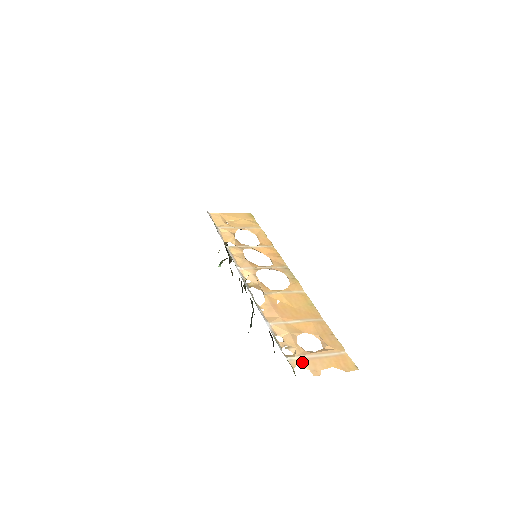
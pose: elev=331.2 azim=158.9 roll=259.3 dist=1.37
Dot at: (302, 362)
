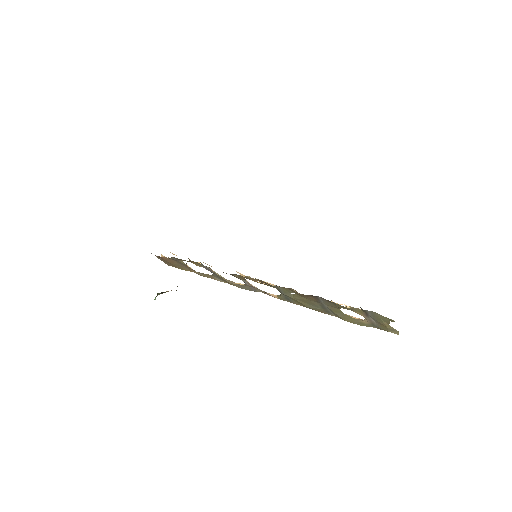
Dot at: (375, 312)
